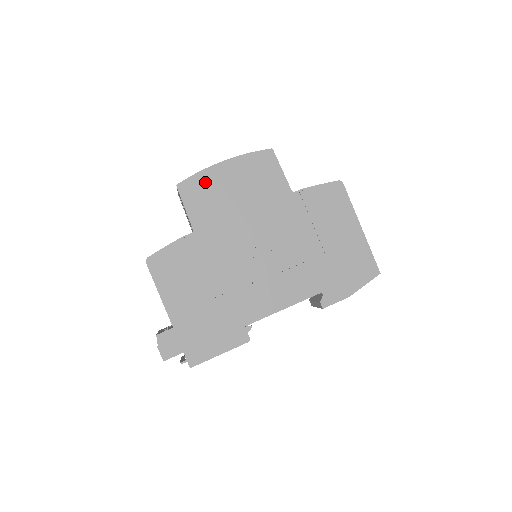
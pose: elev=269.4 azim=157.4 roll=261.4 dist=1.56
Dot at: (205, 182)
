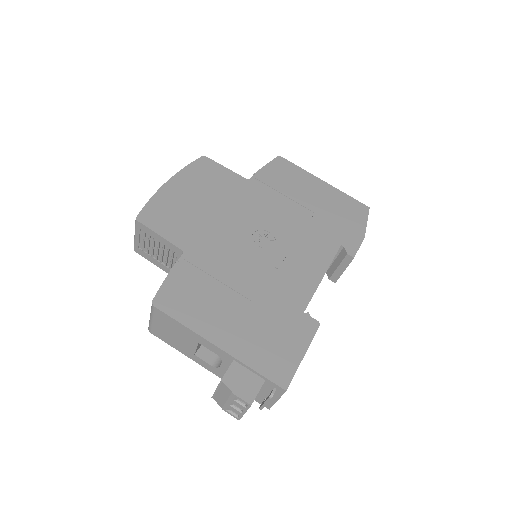
Dot at: (163, 205)
